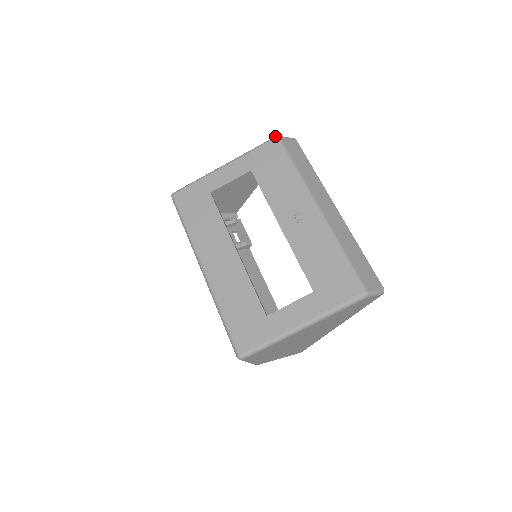
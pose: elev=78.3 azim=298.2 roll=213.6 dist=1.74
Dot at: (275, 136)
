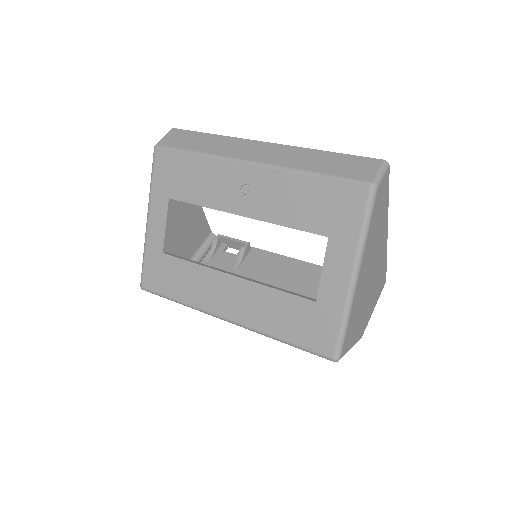
Dot at: occluded
